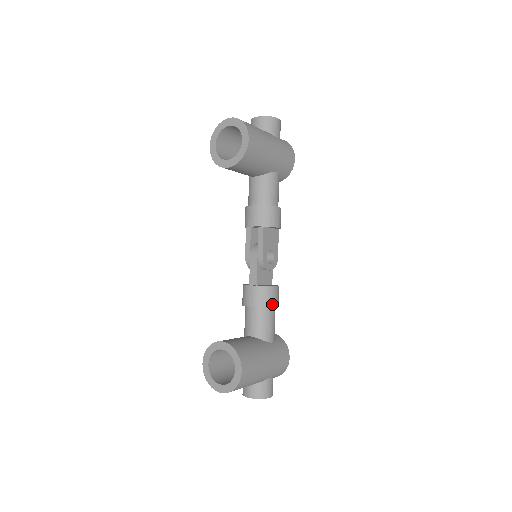
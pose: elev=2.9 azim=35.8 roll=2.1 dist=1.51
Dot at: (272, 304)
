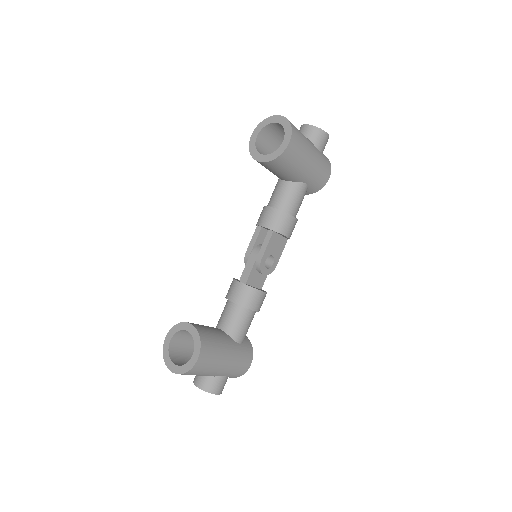
Dot at: (253, 307)
